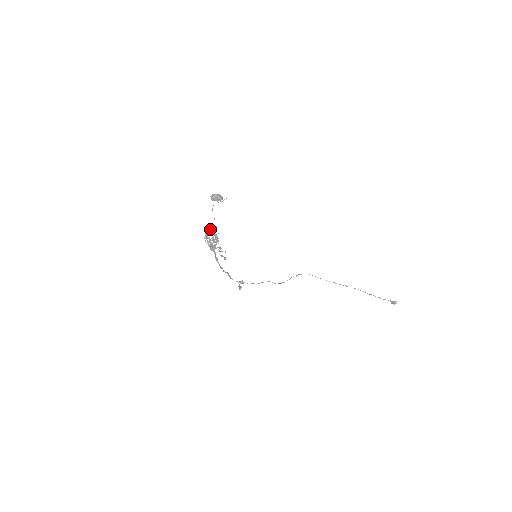
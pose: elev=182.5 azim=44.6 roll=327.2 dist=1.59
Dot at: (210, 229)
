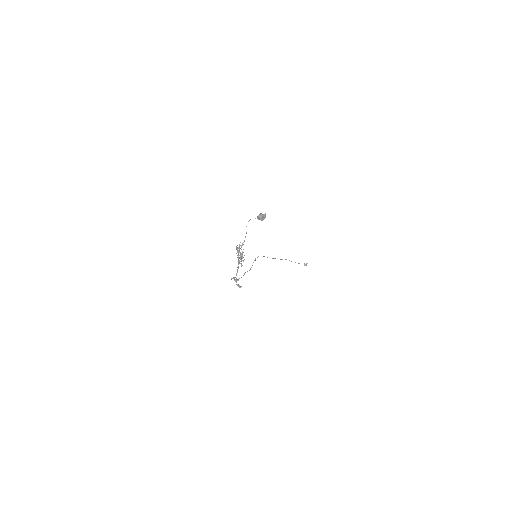
Dot at: (242, 243)
